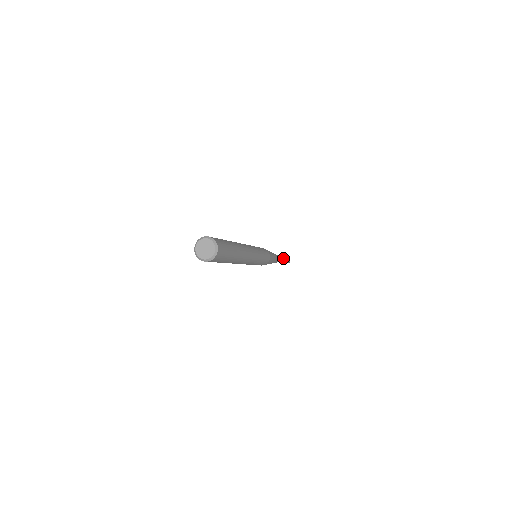
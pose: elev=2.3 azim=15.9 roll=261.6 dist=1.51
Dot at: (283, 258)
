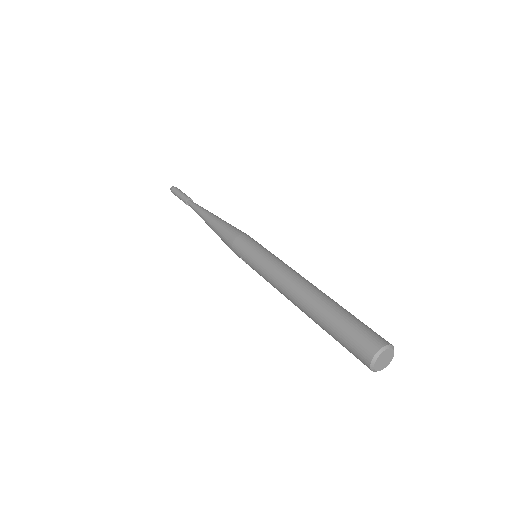
Dot at: (190, 200)
